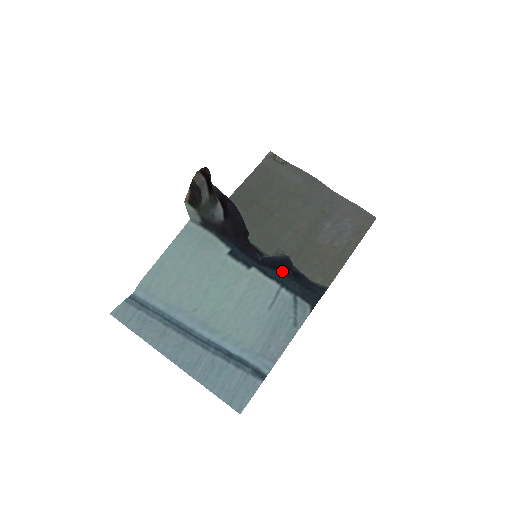
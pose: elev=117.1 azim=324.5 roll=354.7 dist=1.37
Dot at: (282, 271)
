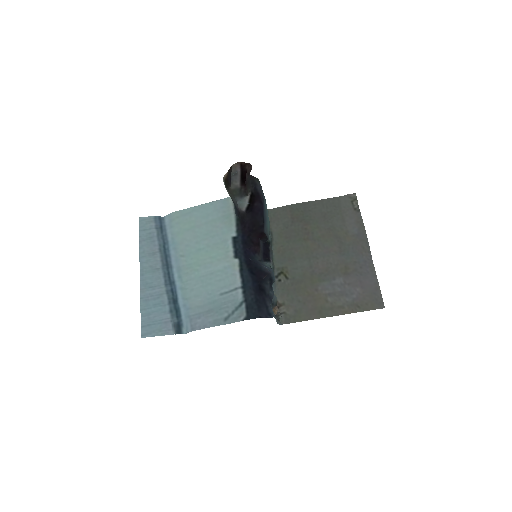
Dot at: (253, 278)
